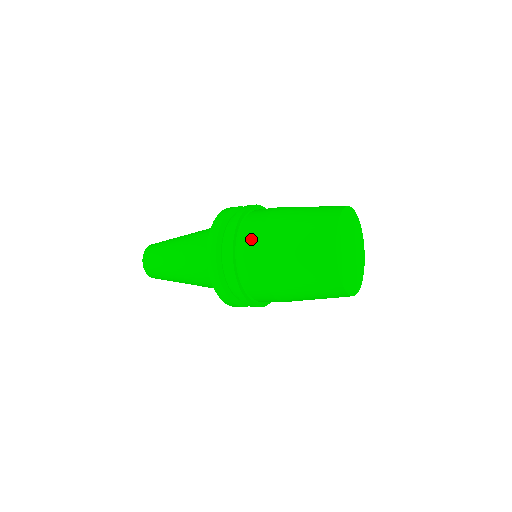
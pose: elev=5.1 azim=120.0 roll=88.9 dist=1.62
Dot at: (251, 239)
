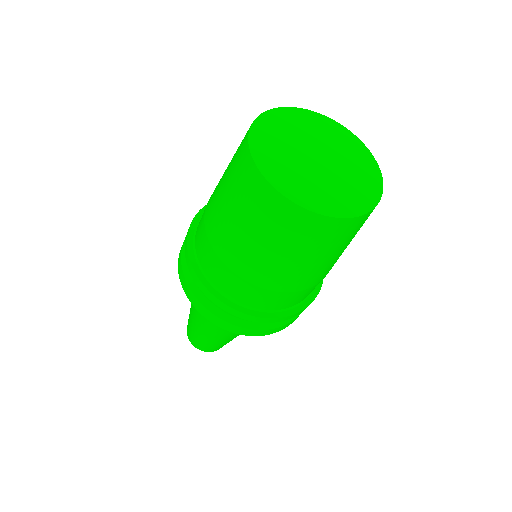
Dot at: occluded
